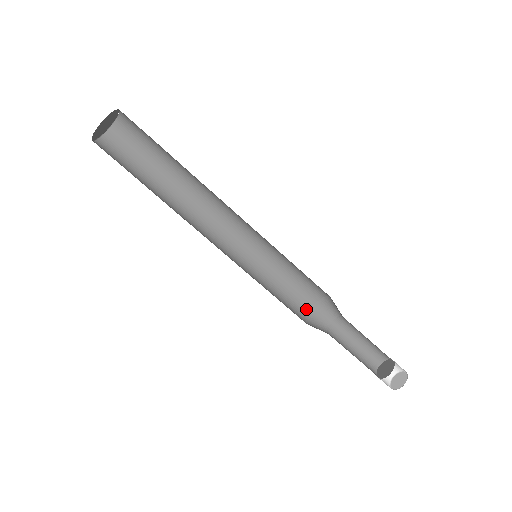
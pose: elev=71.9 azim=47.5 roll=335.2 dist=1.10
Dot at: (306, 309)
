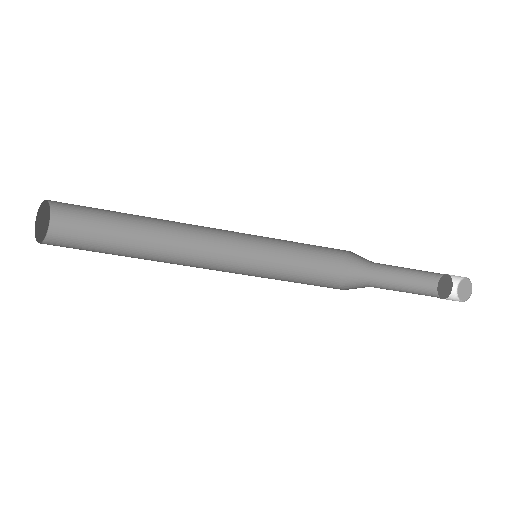
Dot at: (341, 253)
